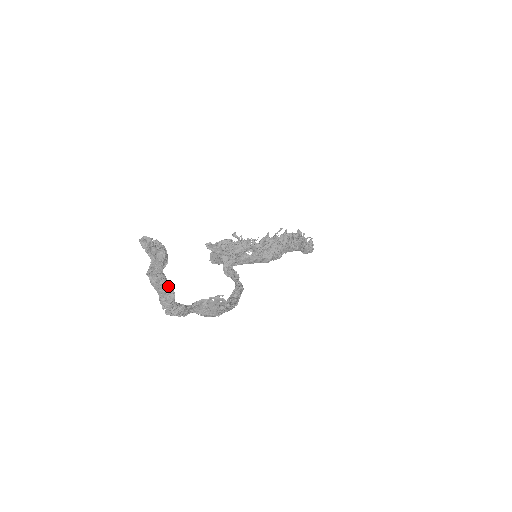
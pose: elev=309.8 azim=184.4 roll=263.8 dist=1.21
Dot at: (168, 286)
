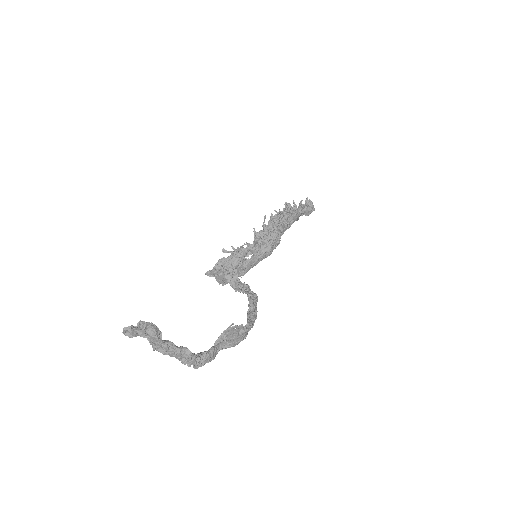
Dot at: (179, 348)
